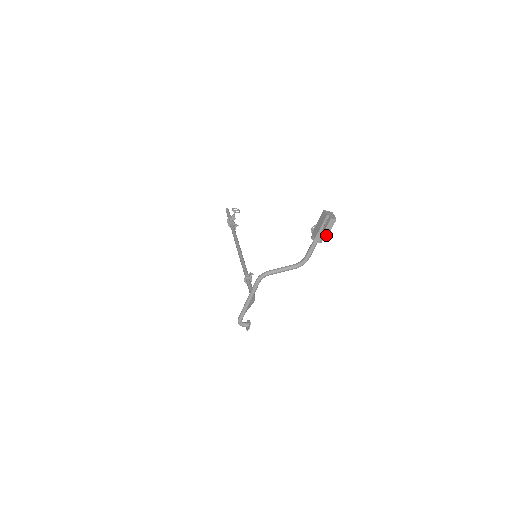
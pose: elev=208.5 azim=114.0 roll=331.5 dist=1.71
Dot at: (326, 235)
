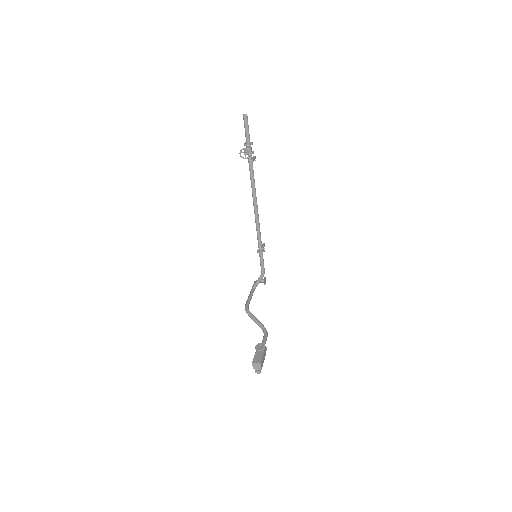
Dot at: occluded
